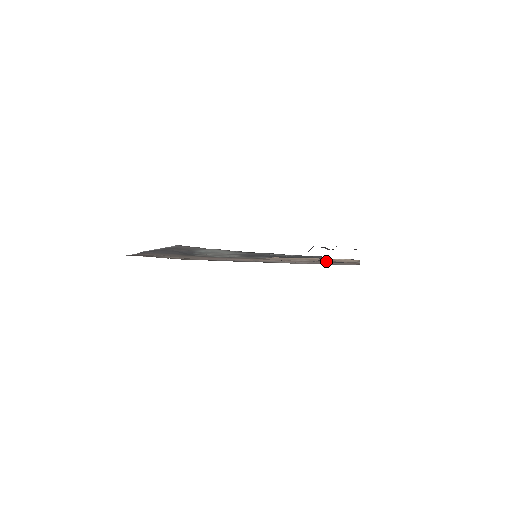
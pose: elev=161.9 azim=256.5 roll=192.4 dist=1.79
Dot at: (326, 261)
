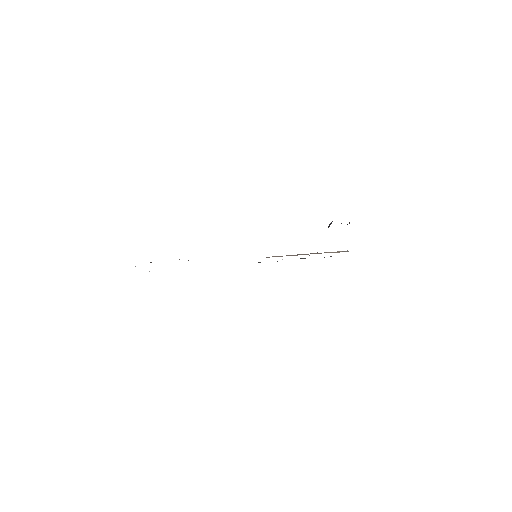
Dot at: occluded
